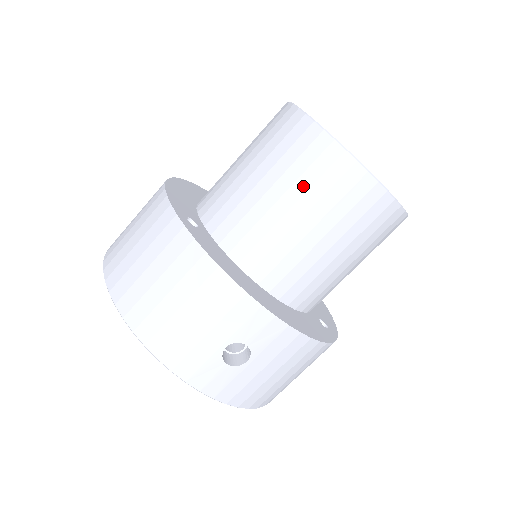
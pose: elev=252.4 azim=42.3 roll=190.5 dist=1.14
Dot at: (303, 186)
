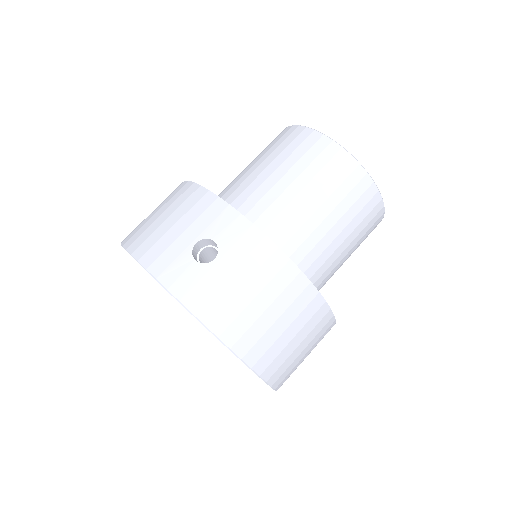
Dot at: (276, 153)
